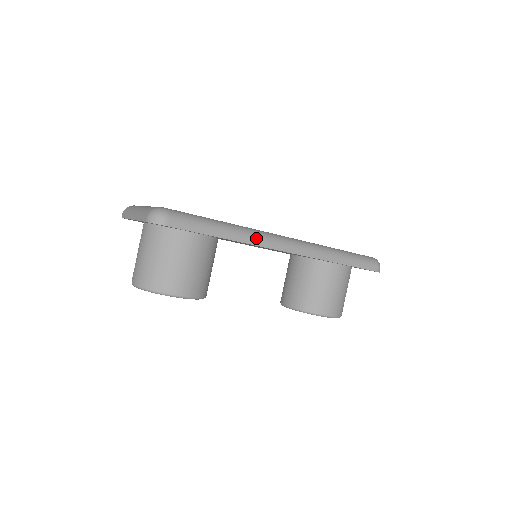
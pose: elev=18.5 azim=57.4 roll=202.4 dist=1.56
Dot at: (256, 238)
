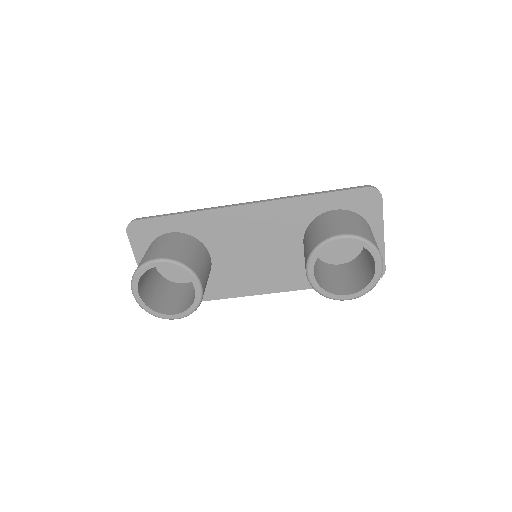
Dot at: (214, 207)
